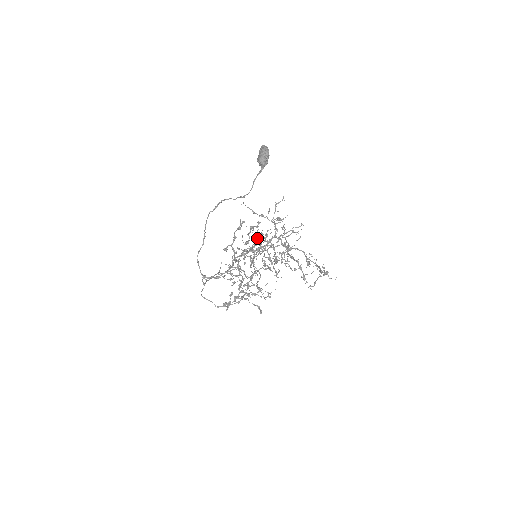
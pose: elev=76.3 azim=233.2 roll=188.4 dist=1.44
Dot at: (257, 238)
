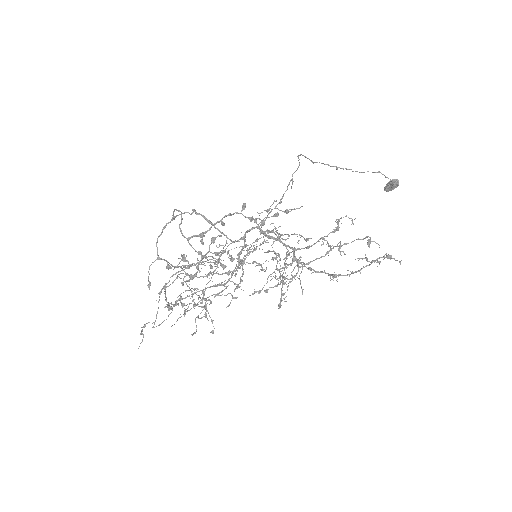
Dot at: occluded
